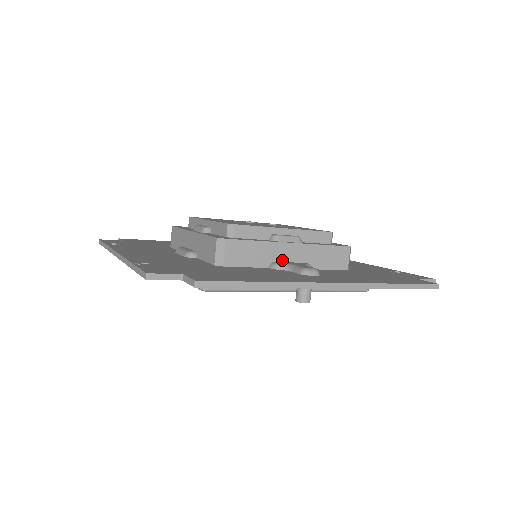
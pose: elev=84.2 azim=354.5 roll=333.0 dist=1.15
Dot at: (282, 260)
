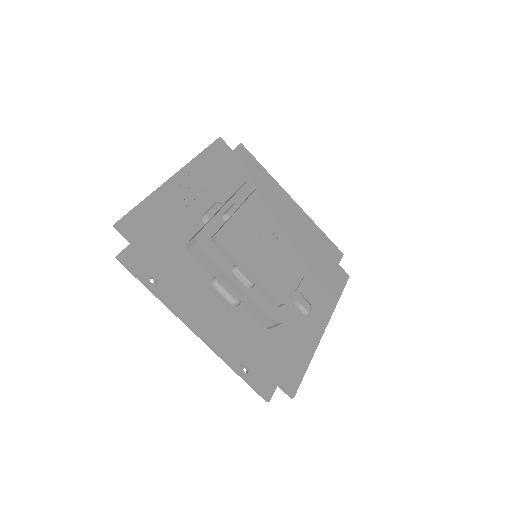
Dot at: occluded
